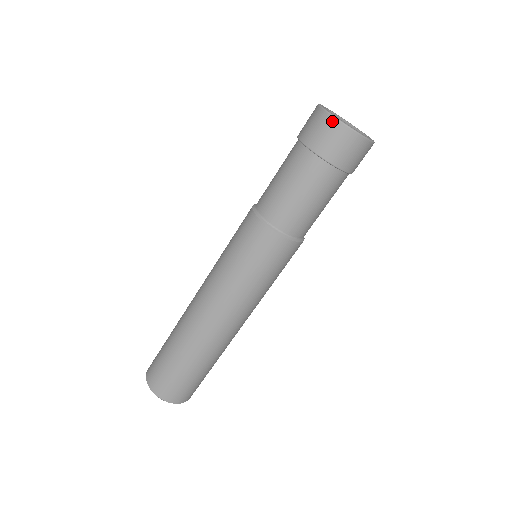
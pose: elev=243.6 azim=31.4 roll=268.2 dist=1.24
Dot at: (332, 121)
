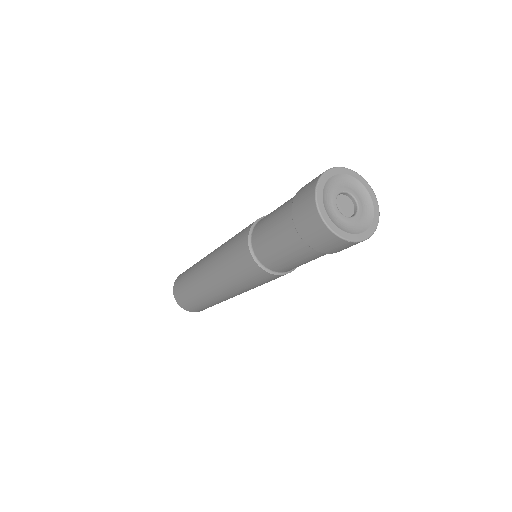
Dot at: (349, 244)
